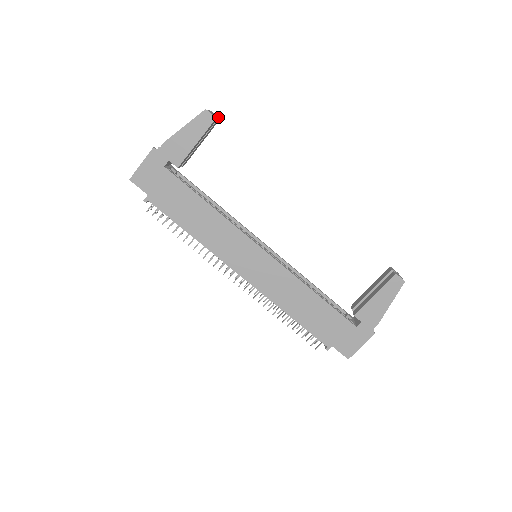
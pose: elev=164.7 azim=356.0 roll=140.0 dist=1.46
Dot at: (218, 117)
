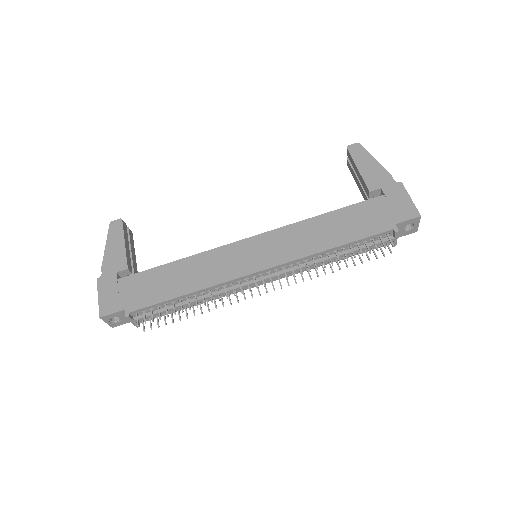
Dot at: occluded
